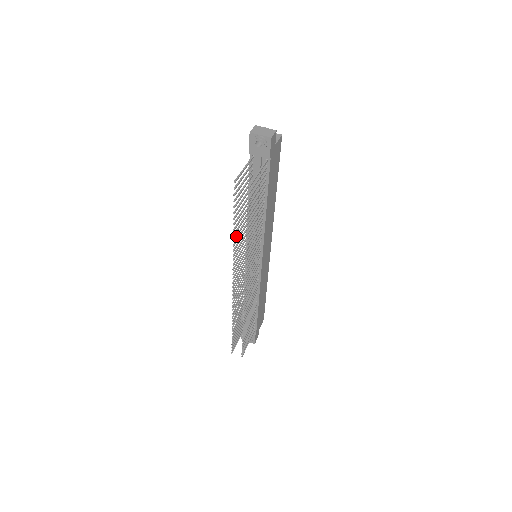
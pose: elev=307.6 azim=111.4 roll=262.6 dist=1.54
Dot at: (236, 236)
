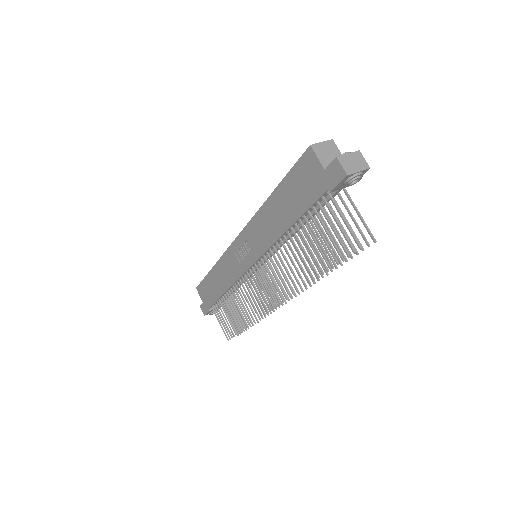
Dot at: (307, 276)
